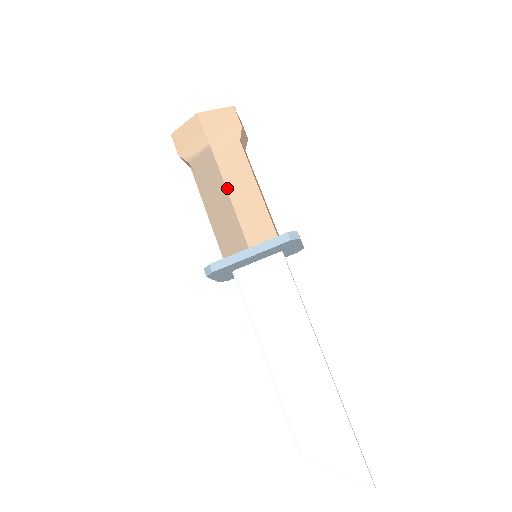
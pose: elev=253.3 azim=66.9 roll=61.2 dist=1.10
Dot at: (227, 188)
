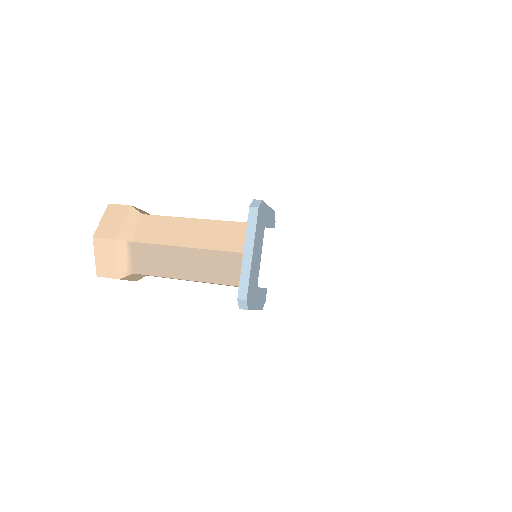
Dot at: (176, 246)
